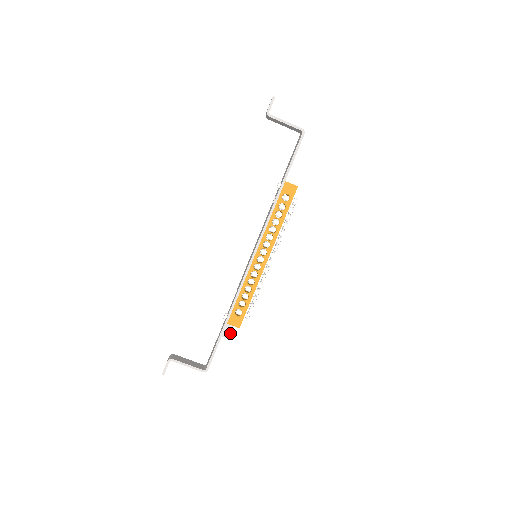
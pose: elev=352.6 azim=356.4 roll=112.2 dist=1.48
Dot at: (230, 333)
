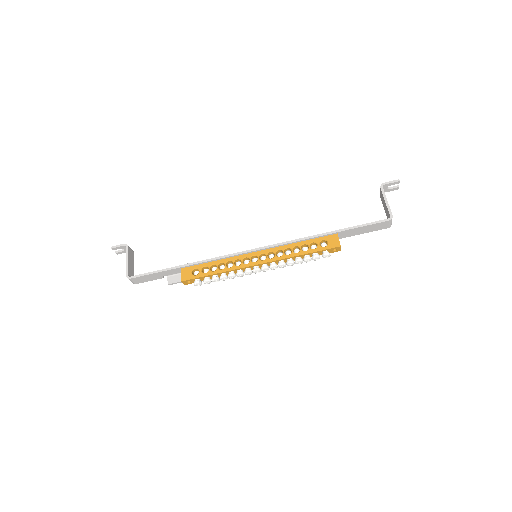
Dot at: (174, 282)
